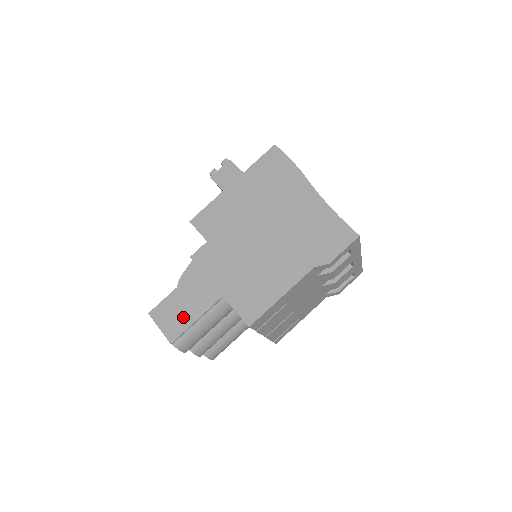
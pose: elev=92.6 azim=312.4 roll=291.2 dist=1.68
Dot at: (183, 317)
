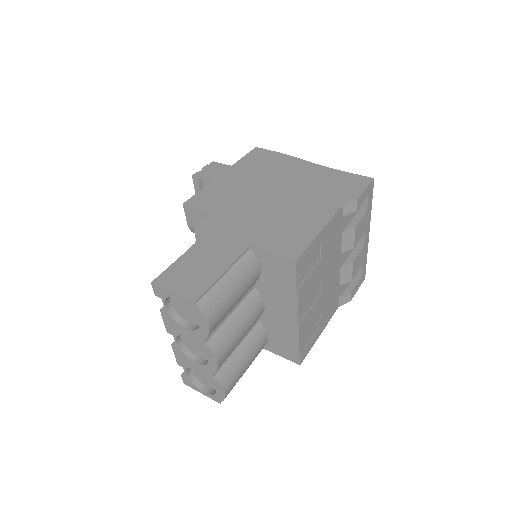
Dot at: (204, 274)
